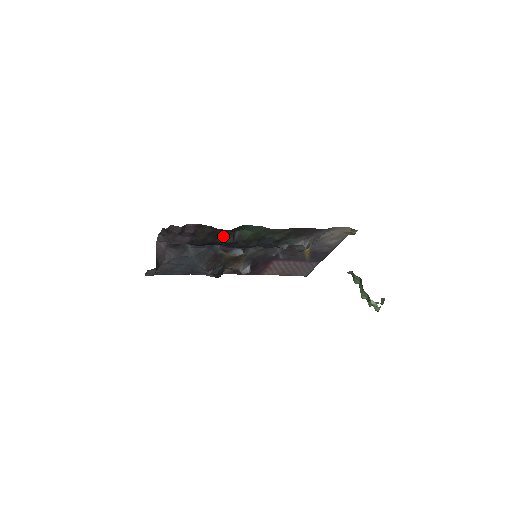
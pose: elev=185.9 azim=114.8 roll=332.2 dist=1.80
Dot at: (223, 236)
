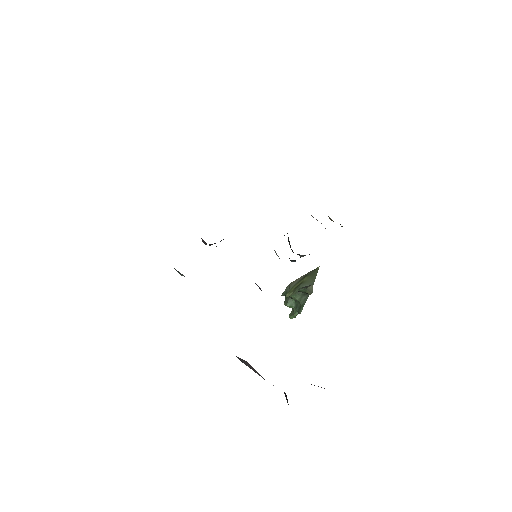
Dot at: occluded
